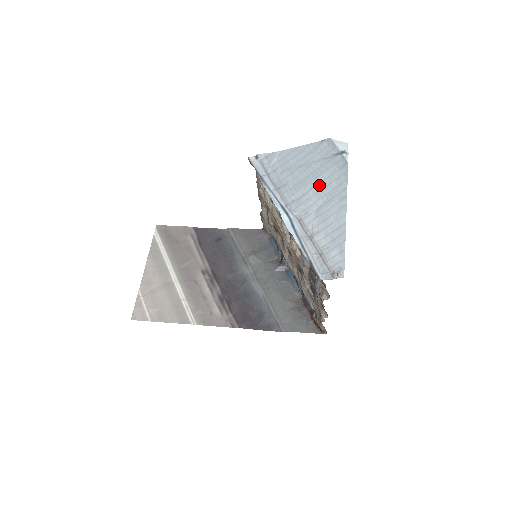
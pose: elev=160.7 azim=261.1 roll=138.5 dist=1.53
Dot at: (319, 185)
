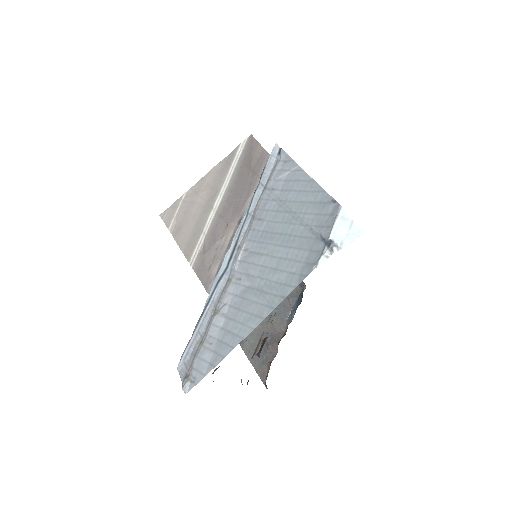
Dot at: (275, 259)
